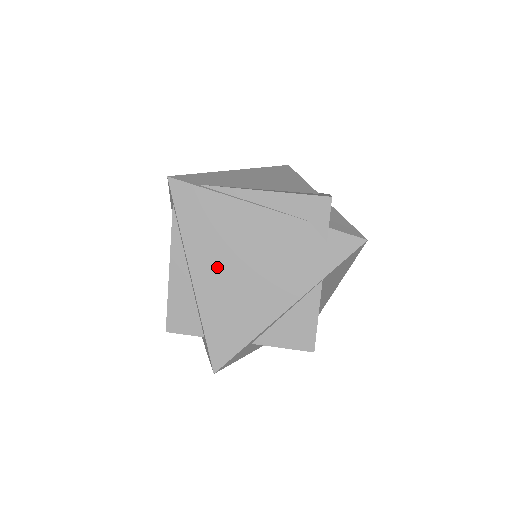
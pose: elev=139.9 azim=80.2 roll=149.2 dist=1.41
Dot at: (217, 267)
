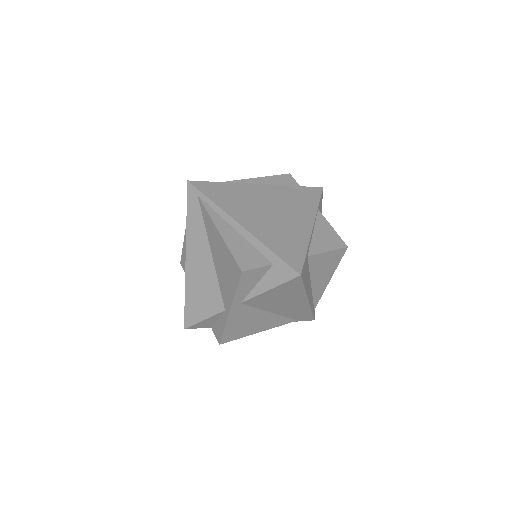
Dot at: (253, 215)
